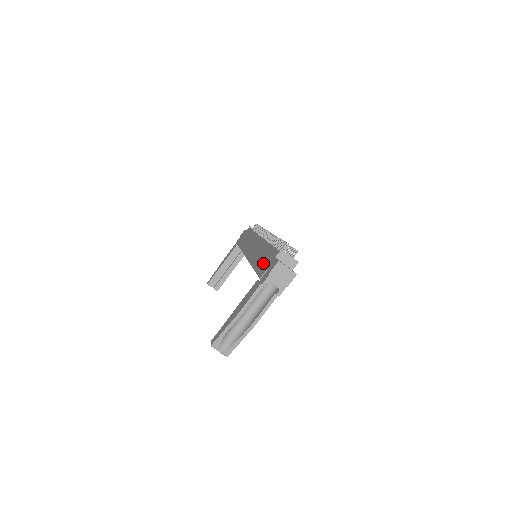
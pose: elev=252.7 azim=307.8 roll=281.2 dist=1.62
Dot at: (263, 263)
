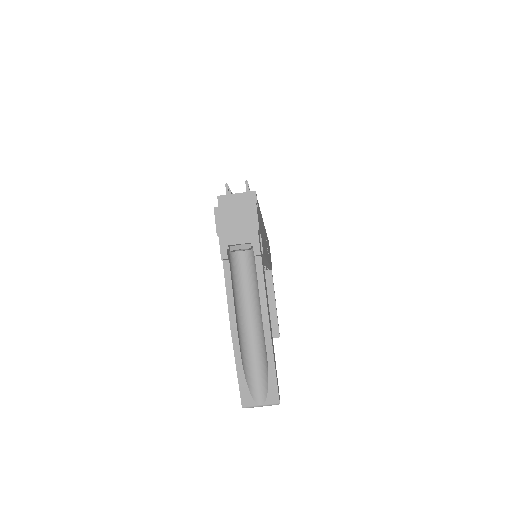
Dot at: occluded
